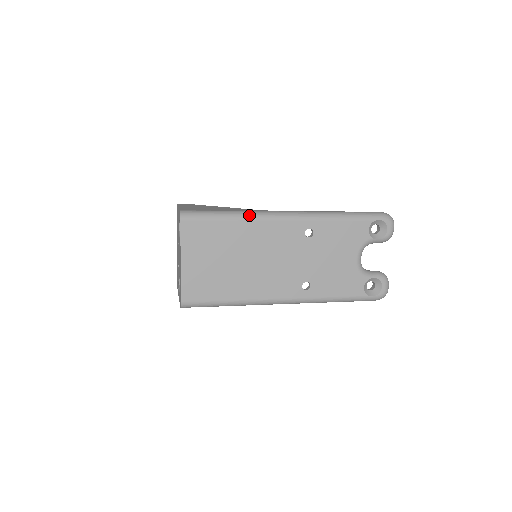
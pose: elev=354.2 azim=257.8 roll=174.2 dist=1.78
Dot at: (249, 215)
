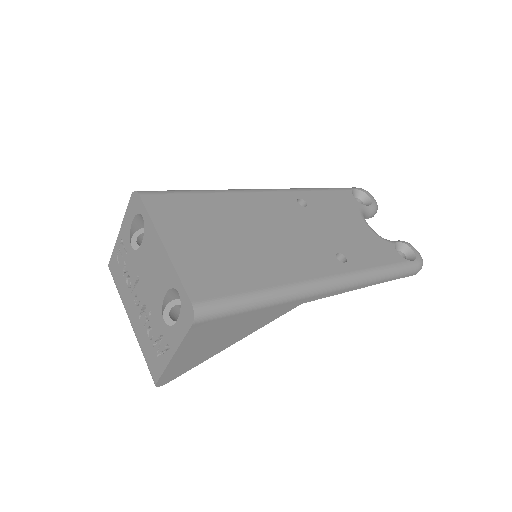
Dot at: occluded
